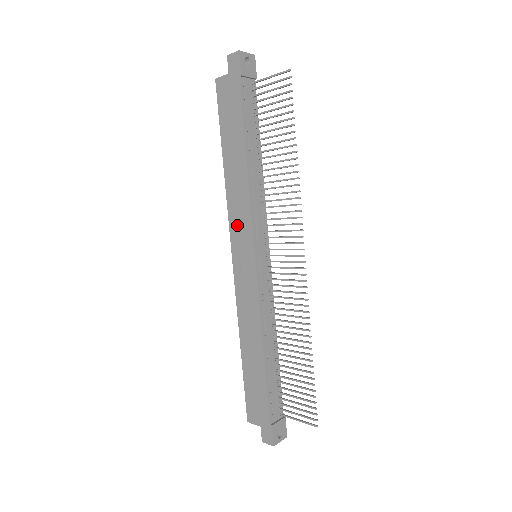
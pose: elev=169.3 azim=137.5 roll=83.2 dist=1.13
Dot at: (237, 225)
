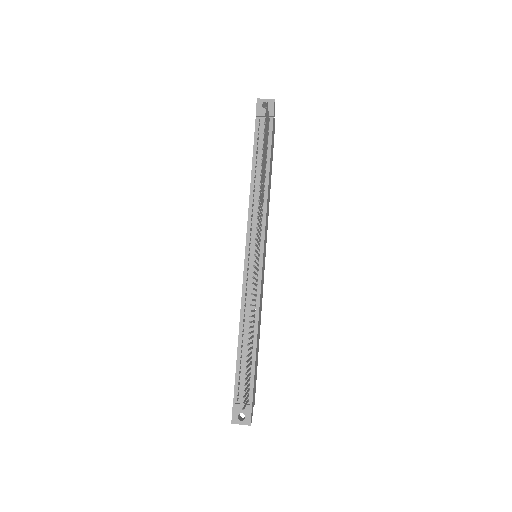
Dot at: occluded
